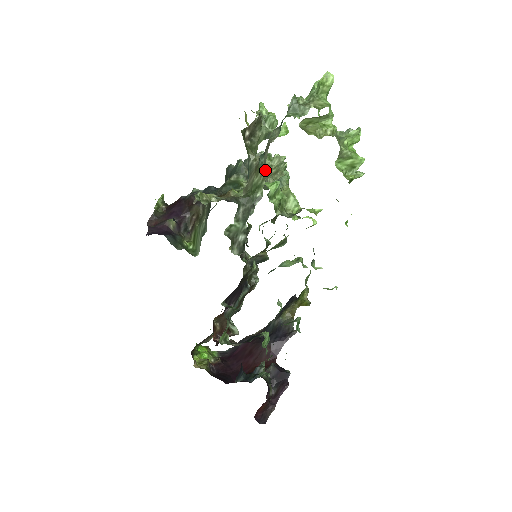
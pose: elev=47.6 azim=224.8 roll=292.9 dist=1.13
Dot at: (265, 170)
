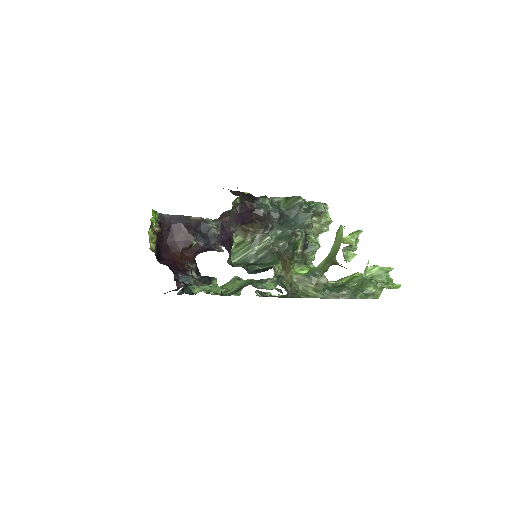
Dot at: (320, 298)
